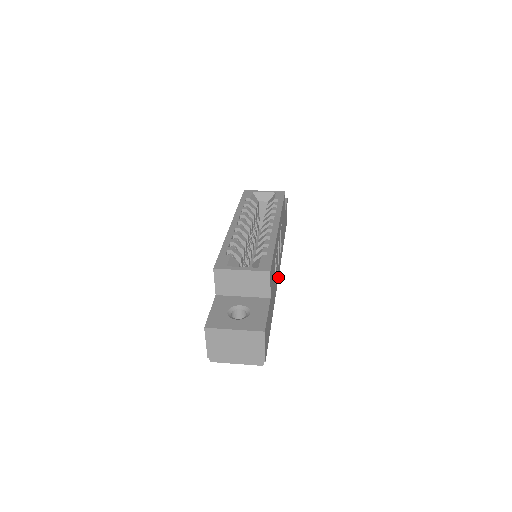
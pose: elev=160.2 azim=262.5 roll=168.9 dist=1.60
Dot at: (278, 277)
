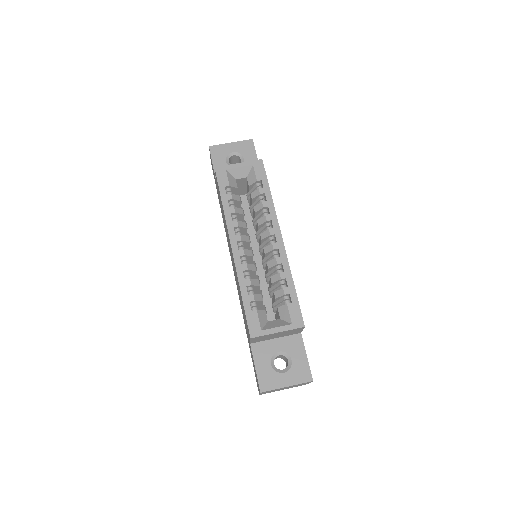
Dot at: occluded
